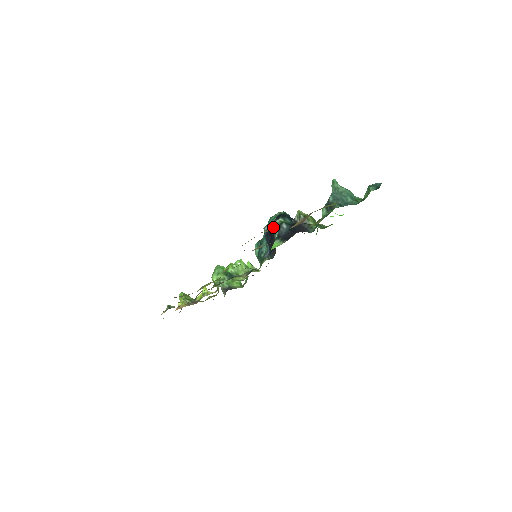
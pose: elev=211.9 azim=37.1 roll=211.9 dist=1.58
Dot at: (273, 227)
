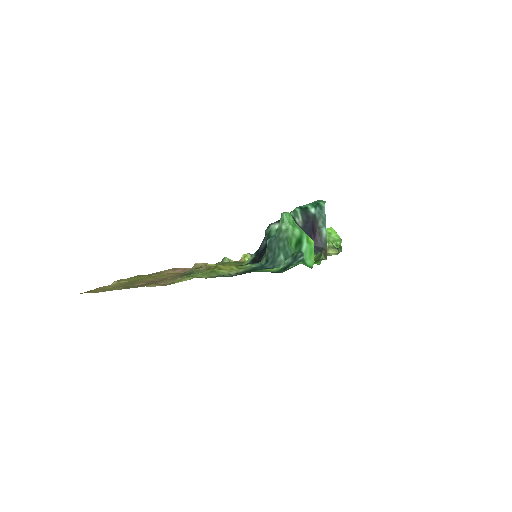
Dot at: occluded
